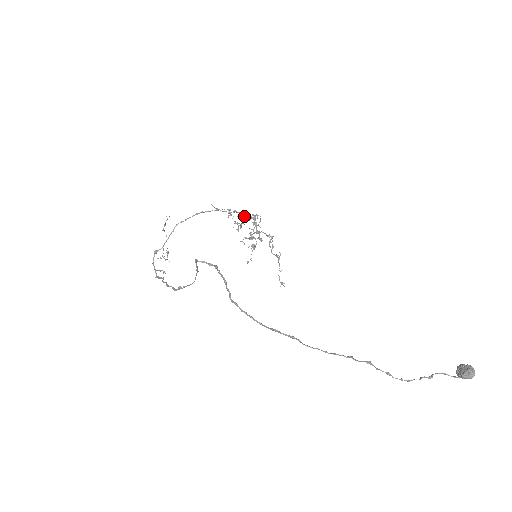
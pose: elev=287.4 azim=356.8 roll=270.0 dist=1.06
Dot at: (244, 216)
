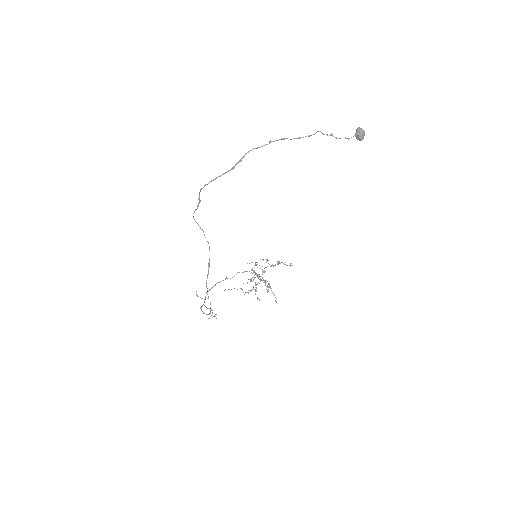
Dot at: (251, 281)
